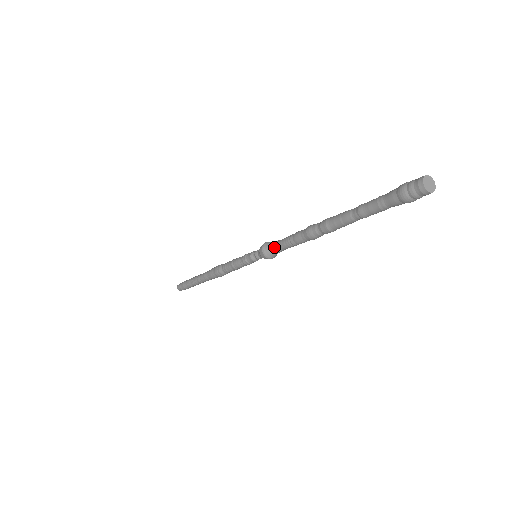
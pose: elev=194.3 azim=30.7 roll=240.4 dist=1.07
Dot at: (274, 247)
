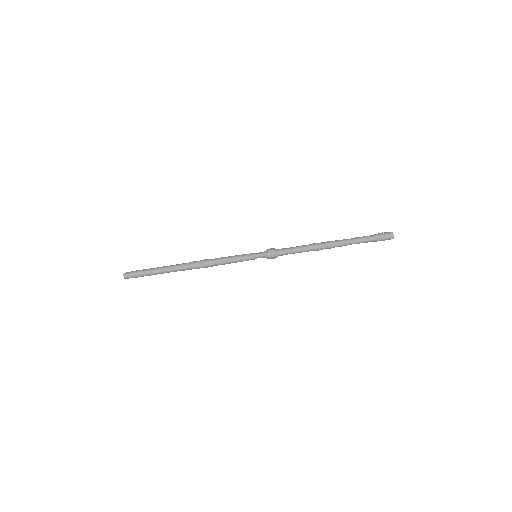
Dot at: (283, 249)
